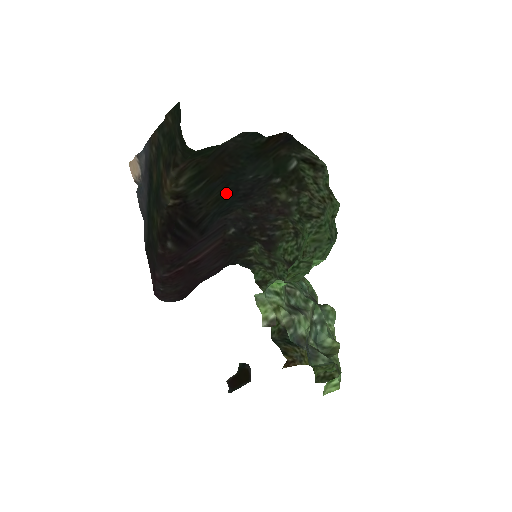
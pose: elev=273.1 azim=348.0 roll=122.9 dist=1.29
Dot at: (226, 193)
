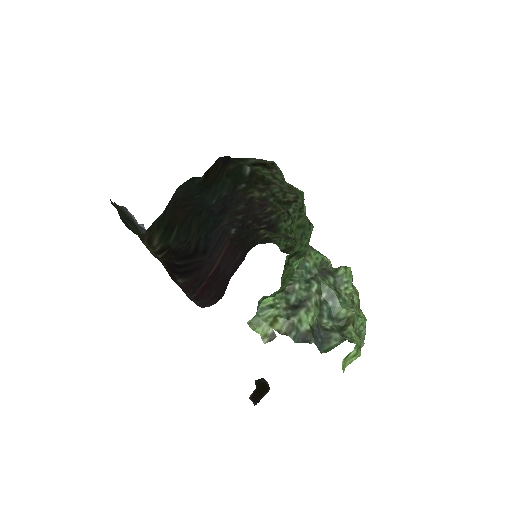
Dot at: (204, 218)
